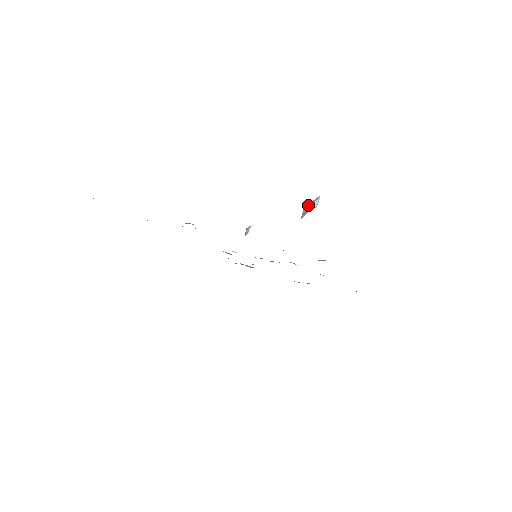
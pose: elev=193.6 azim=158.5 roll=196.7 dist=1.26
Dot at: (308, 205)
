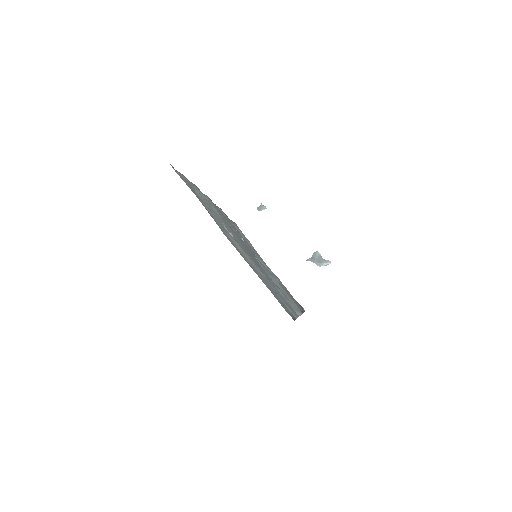
Dot at: (318, 258)
